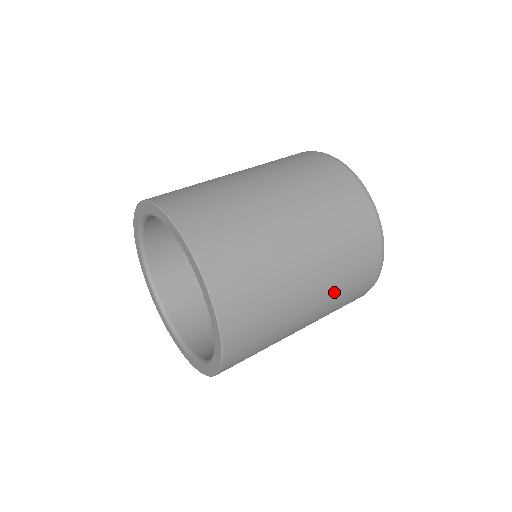
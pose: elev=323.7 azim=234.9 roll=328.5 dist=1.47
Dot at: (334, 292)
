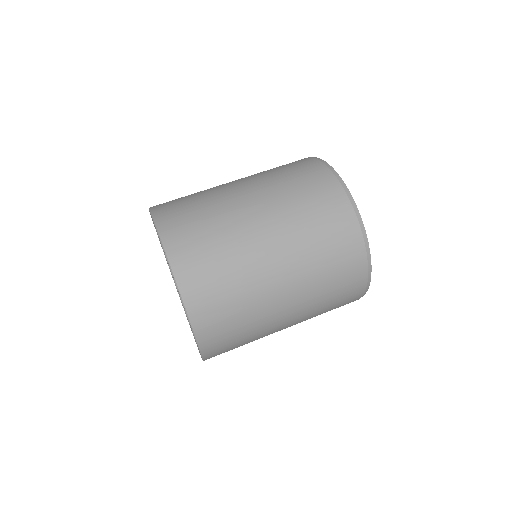
Dot at: (313, 297)
